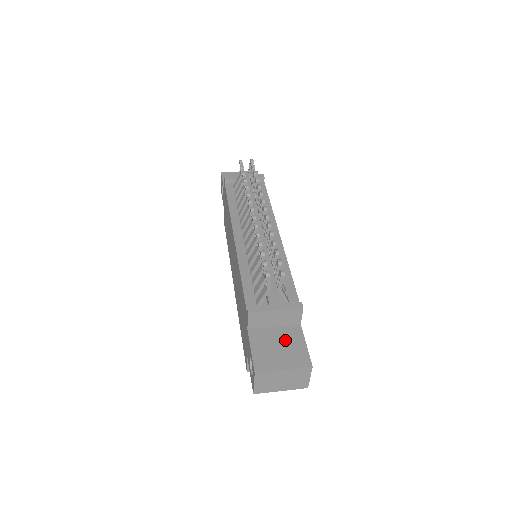
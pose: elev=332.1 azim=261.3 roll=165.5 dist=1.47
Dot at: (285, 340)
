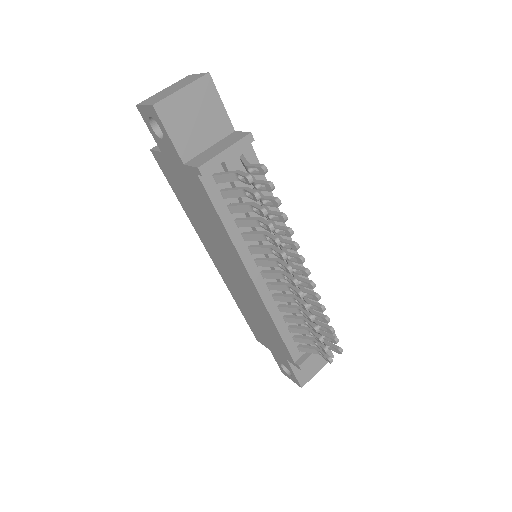
Dot at: occluded
